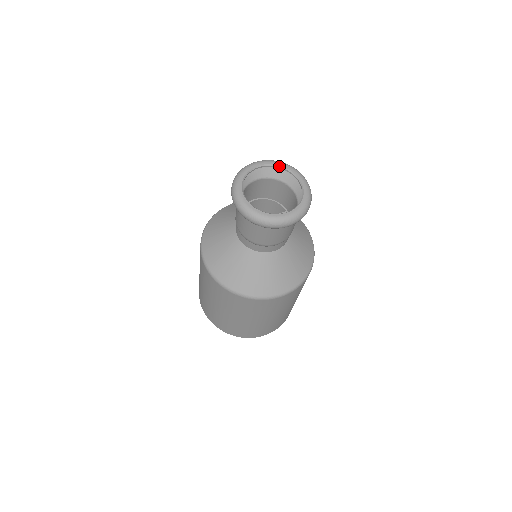
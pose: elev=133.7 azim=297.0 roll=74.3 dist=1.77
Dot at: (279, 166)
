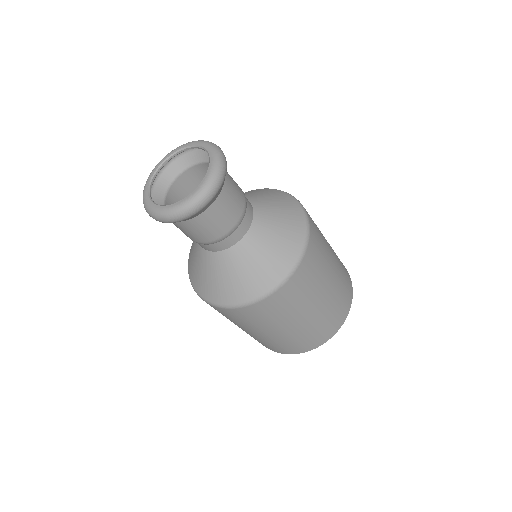
Dot at: (183, 149)
